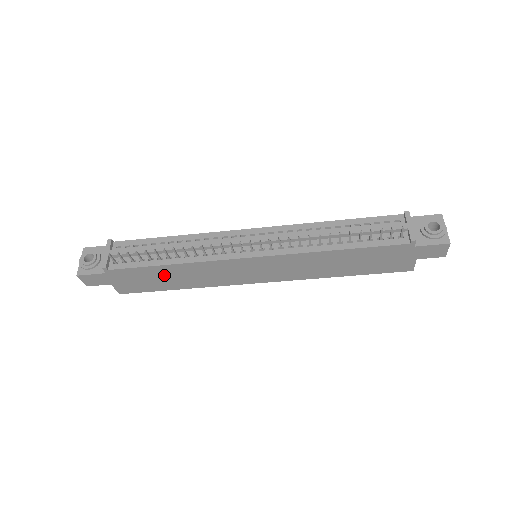
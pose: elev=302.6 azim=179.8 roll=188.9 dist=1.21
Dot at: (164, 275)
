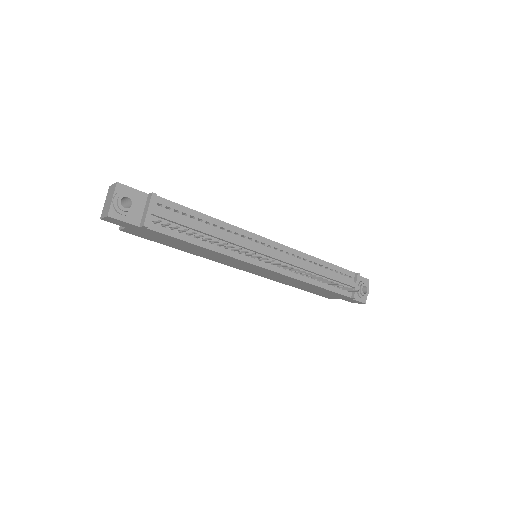
Dot at: (185, 245)
